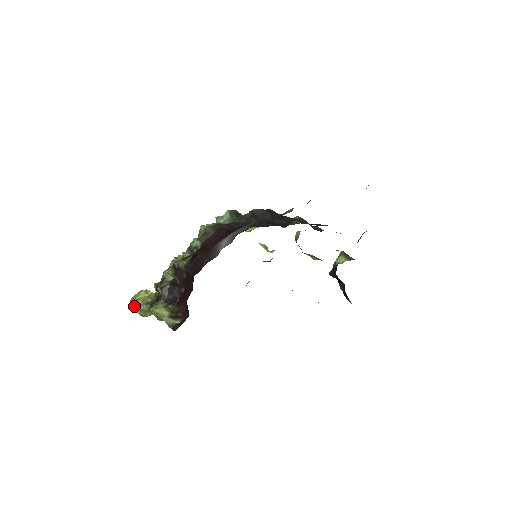
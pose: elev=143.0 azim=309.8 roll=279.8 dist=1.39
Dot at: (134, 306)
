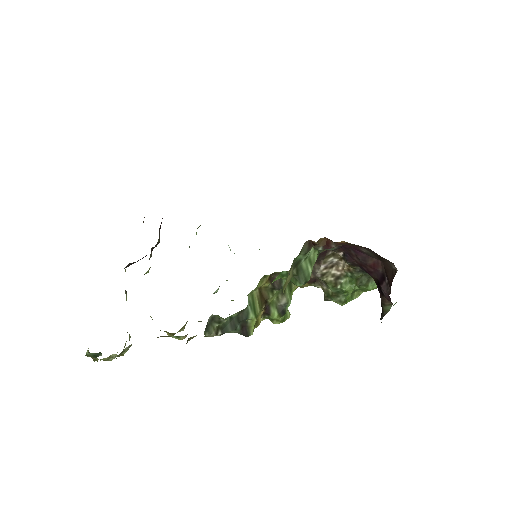
Dot at: occluded
